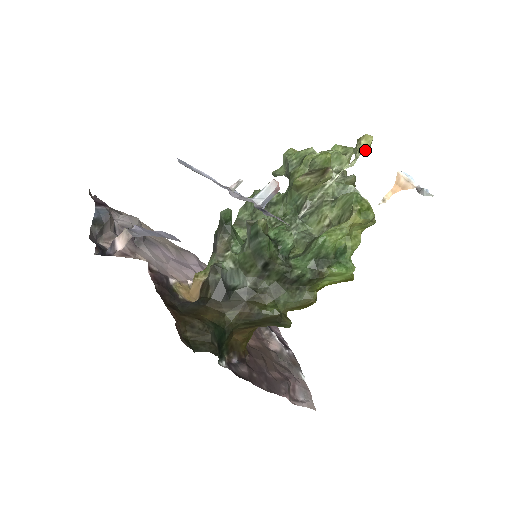
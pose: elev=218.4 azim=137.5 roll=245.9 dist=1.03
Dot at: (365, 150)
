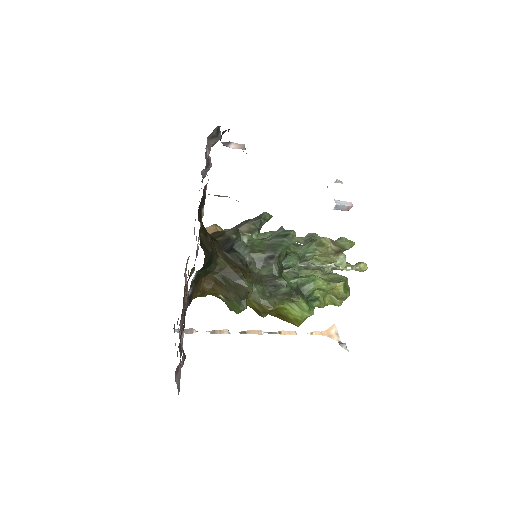
Dot at: occluded
